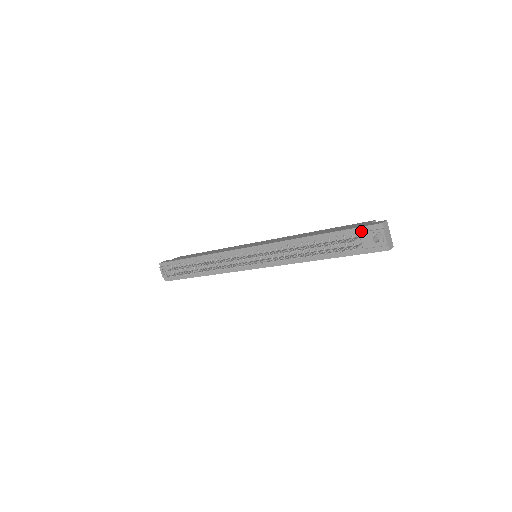
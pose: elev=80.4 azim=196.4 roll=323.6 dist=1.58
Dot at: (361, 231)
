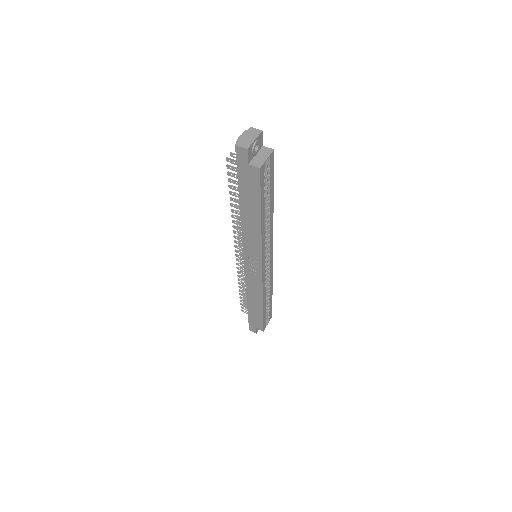
Dot at: occluded
